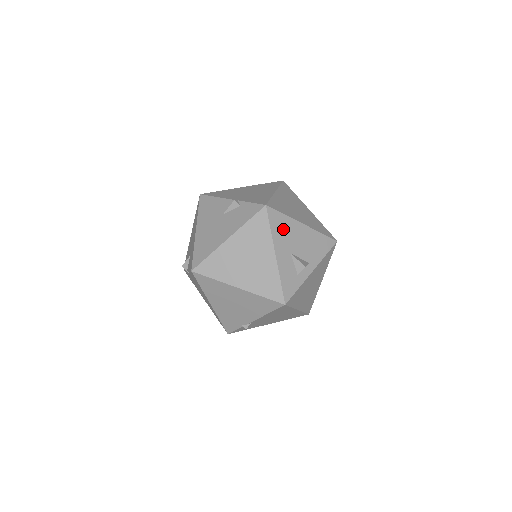
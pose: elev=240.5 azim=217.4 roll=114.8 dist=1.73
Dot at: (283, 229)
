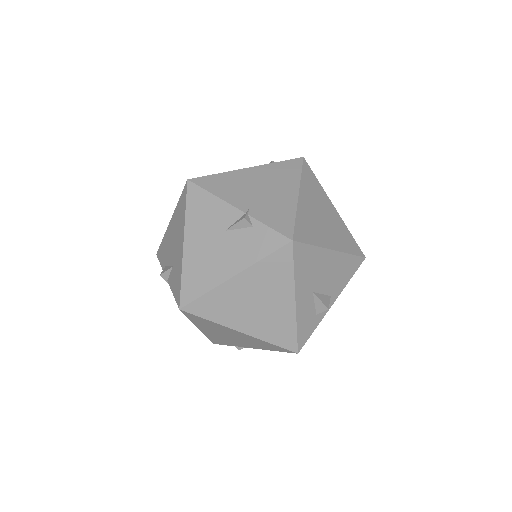
Dot at: (309, 265)
